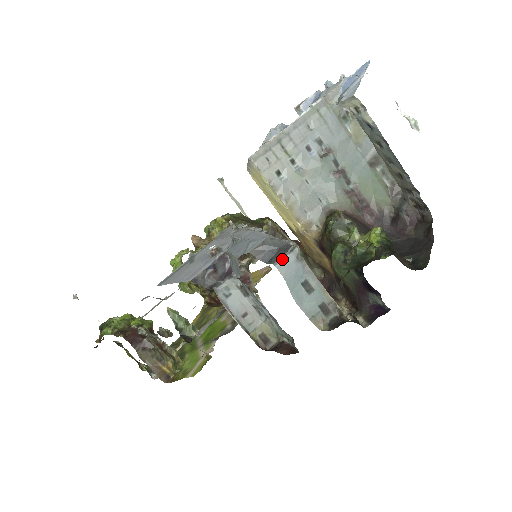
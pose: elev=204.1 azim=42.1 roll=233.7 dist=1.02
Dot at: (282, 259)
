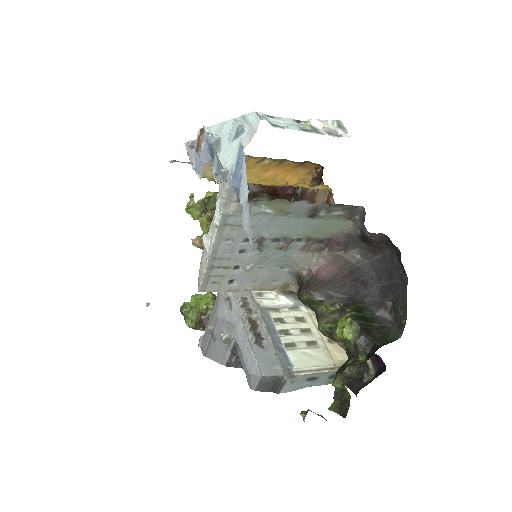
Dot at: (281, 389)
